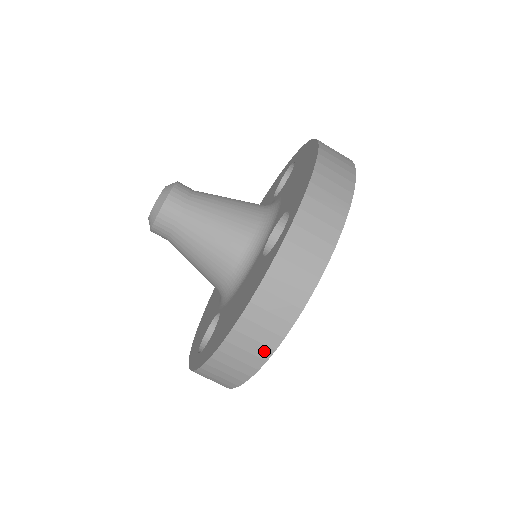
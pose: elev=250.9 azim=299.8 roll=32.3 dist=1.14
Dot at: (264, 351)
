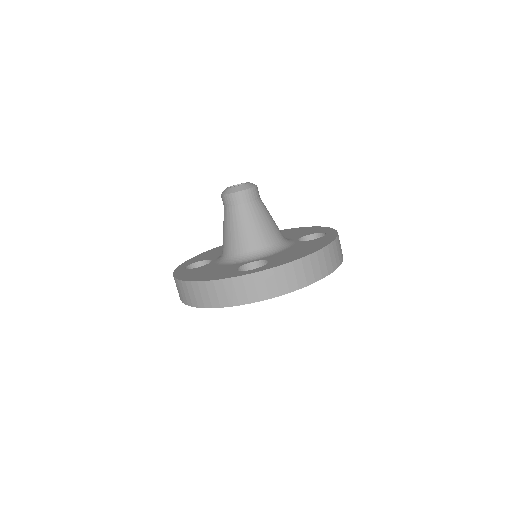
Dot at: (325, 272)
